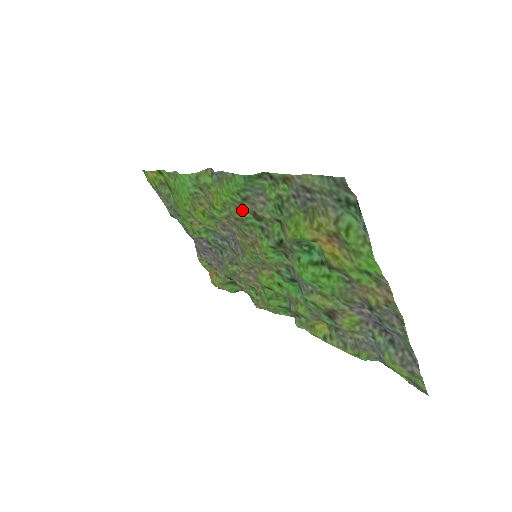
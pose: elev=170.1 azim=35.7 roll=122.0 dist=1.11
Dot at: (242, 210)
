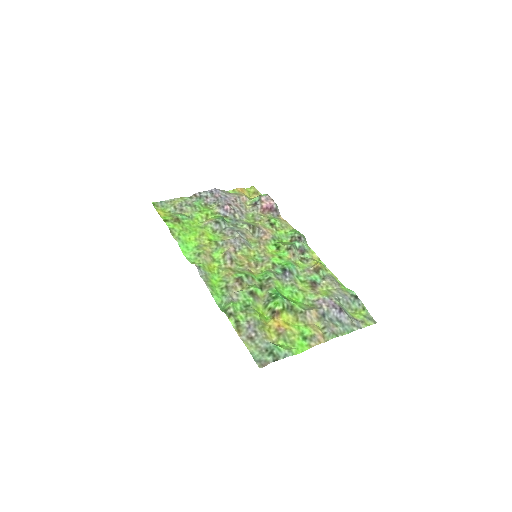
Dot at: (229, 276)
